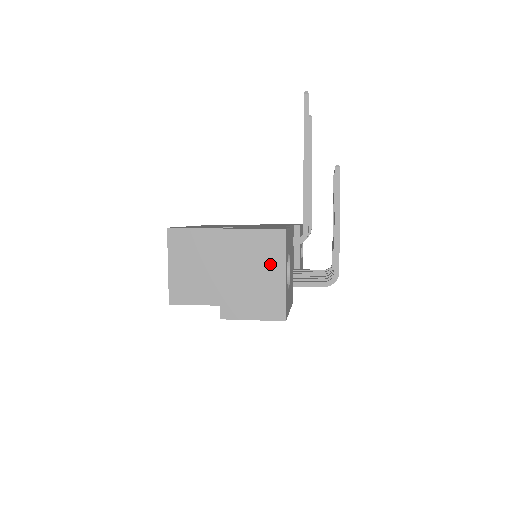
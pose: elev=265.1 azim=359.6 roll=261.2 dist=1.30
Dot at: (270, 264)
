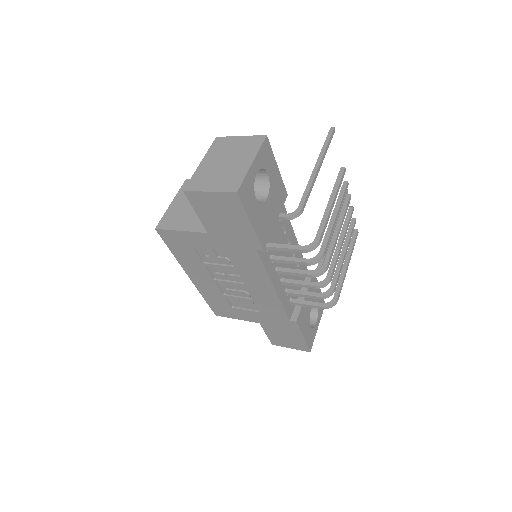
Dot at: (244, 156)
